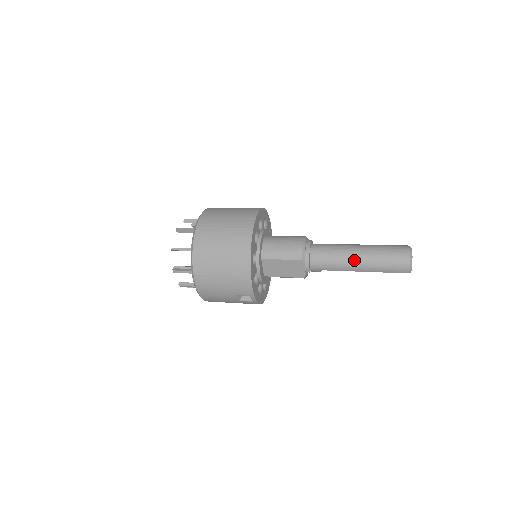
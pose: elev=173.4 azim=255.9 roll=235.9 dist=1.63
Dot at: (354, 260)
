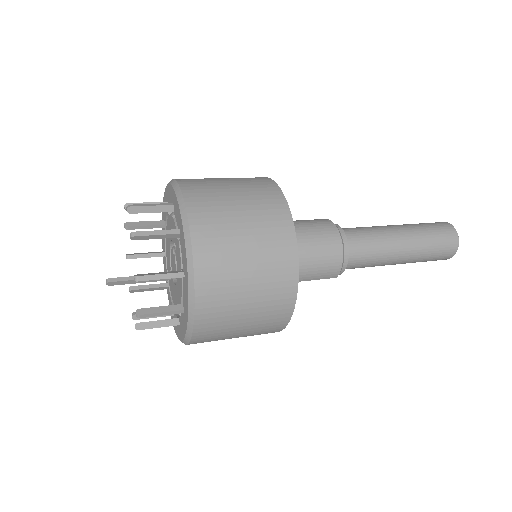
Dot at: (395, 262)
